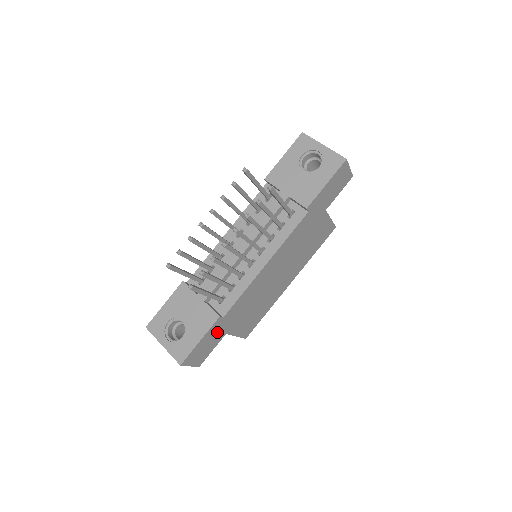
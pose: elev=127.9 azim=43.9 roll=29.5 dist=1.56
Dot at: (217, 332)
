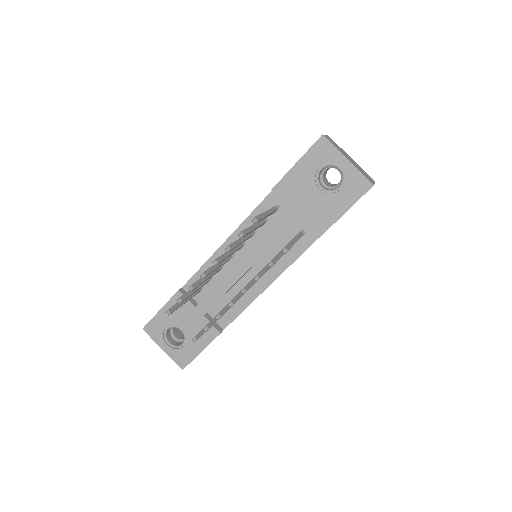
Dot at: occluded
